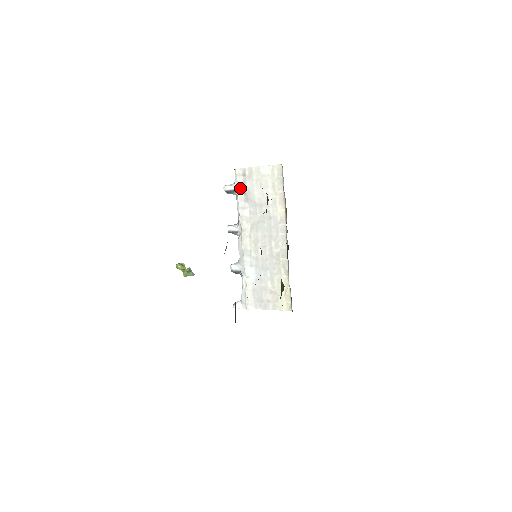
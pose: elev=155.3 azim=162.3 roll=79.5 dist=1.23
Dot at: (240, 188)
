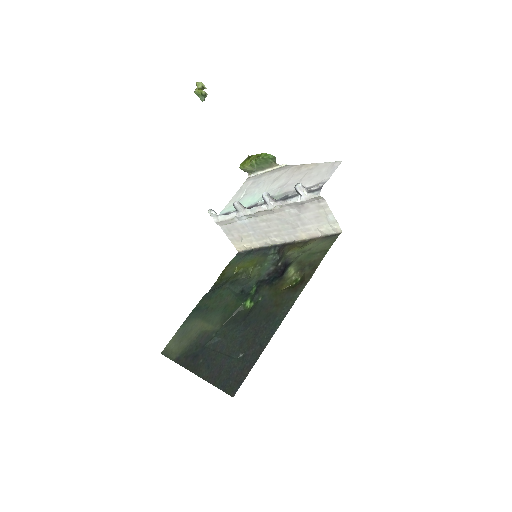
Dot at: (305, 201)
